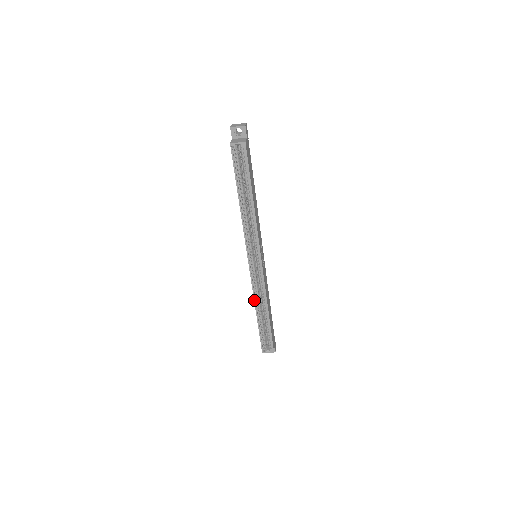
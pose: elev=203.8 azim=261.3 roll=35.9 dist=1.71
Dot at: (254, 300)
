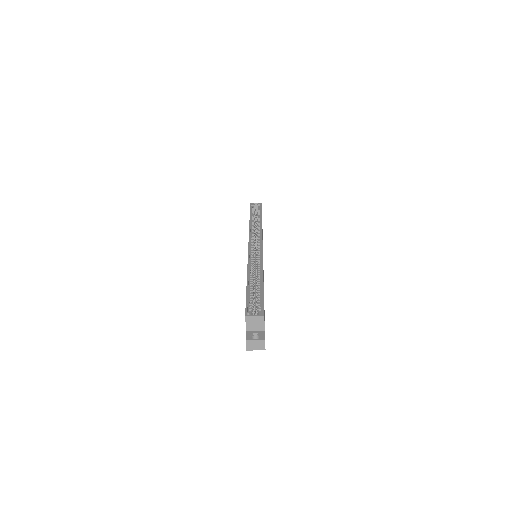
Dot at: (247, 268)
